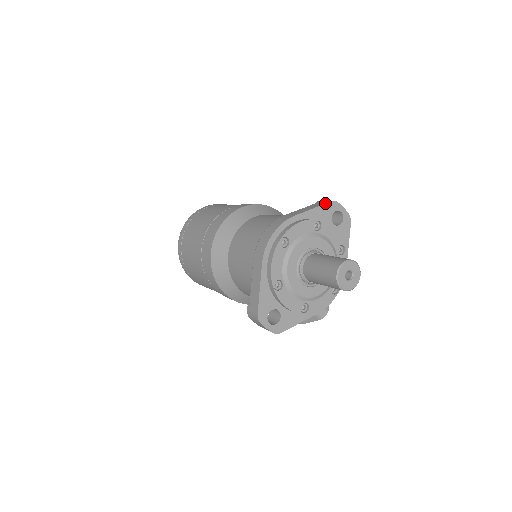
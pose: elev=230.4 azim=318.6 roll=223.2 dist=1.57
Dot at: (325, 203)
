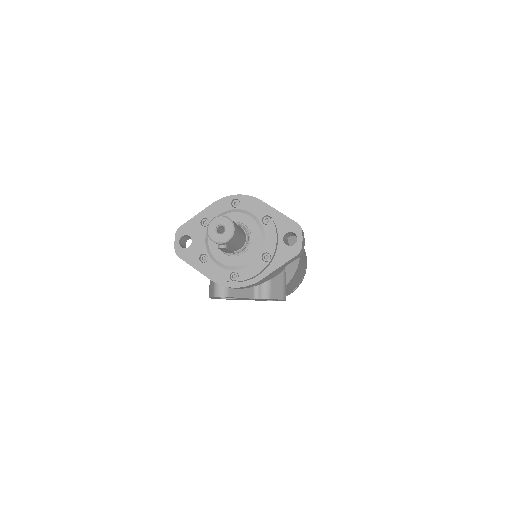
Dot at: occluded
